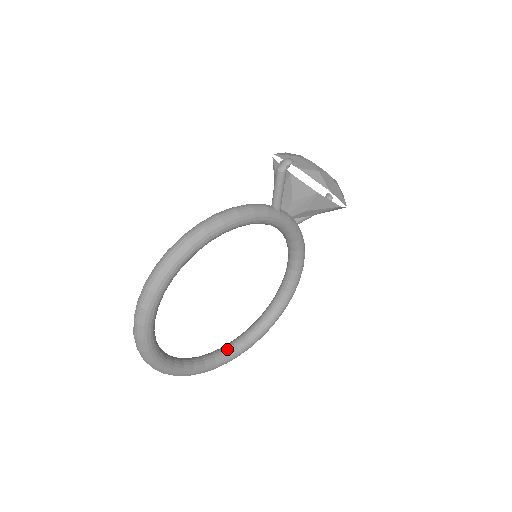
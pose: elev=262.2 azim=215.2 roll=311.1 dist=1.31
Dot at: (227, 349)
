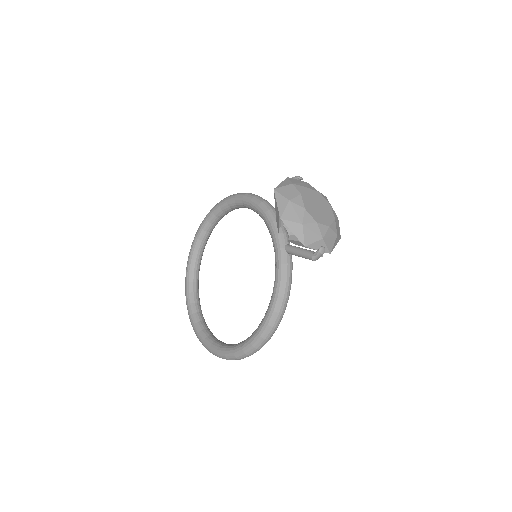
Dot at: (199, 258)
